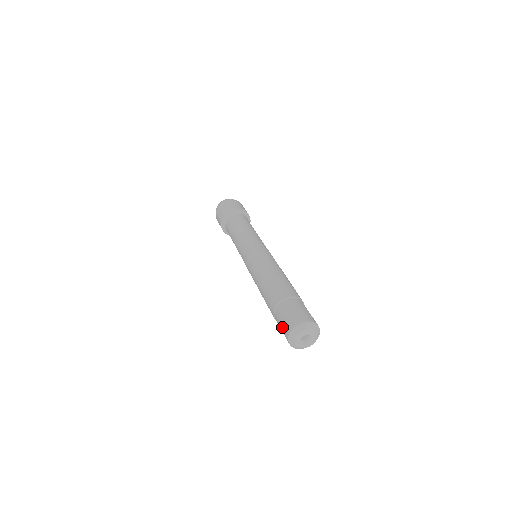
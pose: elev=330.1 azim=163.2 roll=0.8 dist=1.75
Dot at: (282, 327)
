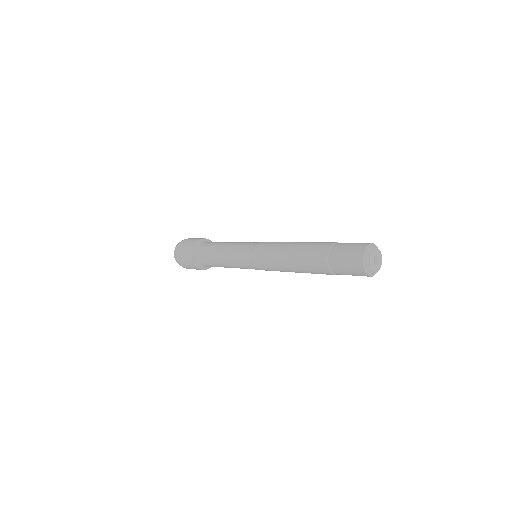
Dot at: (350, 269)
